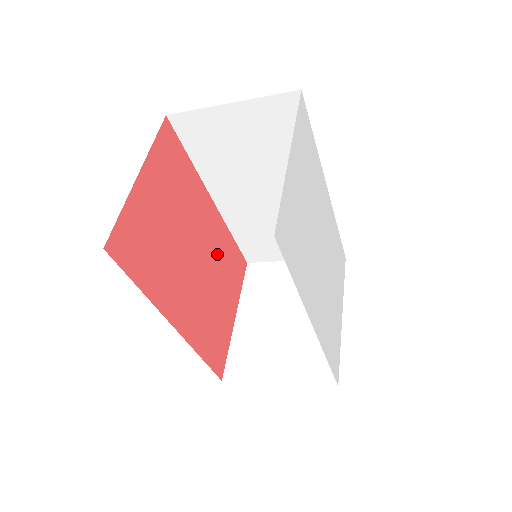
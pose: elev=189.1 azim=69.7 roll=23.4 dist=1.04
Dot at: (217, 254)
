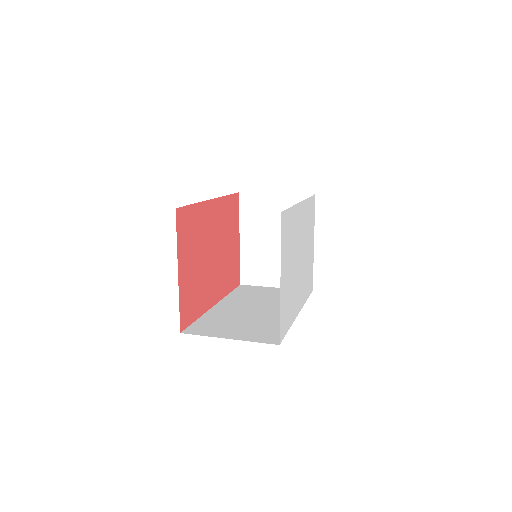
Dot at: (222, 226)
